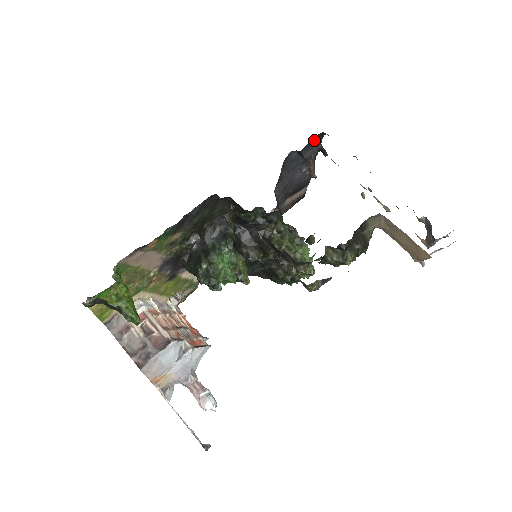
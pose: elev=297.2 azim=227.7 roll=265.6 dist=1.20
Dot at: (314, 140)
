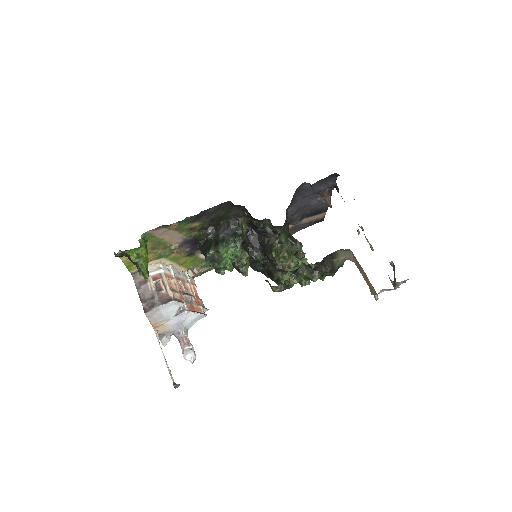
Dot at: (328, 178)
